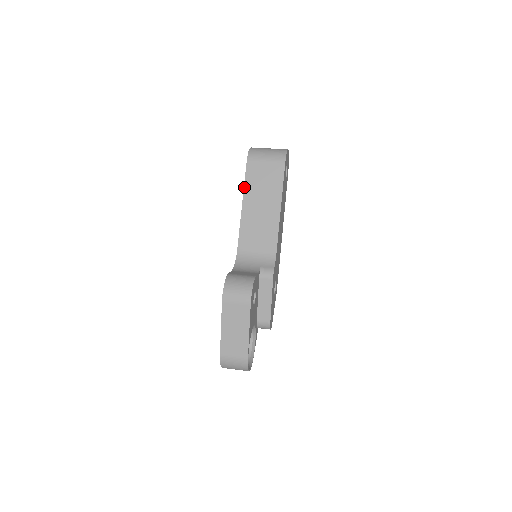
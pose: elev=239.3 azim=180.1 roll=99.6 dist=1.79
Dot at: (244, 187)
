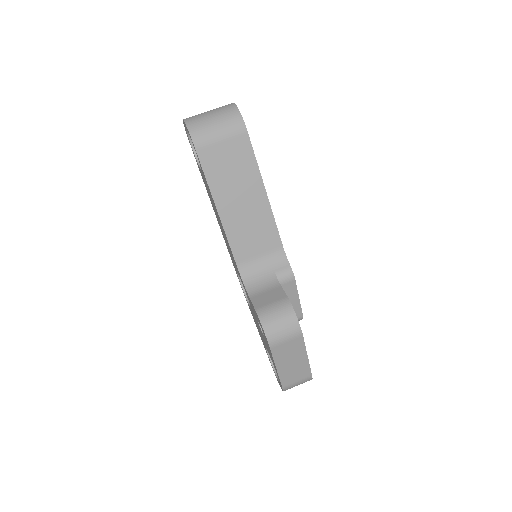
Dot at: (209, 186)
